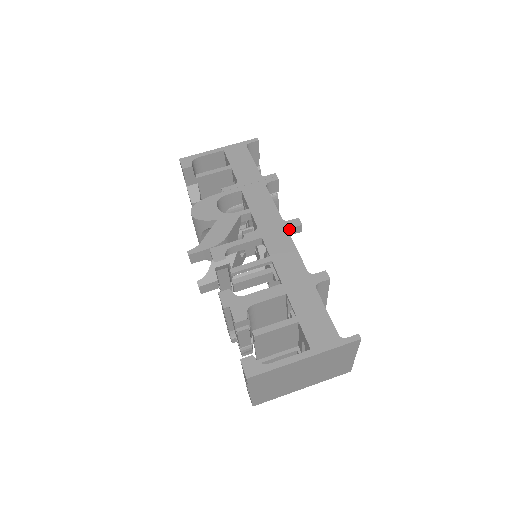
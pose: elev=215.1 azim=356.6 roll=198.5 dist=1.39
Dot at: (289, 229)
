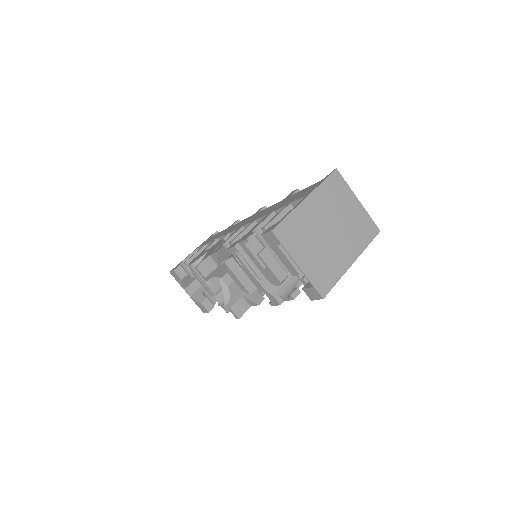
Dot at: (258, 212)
